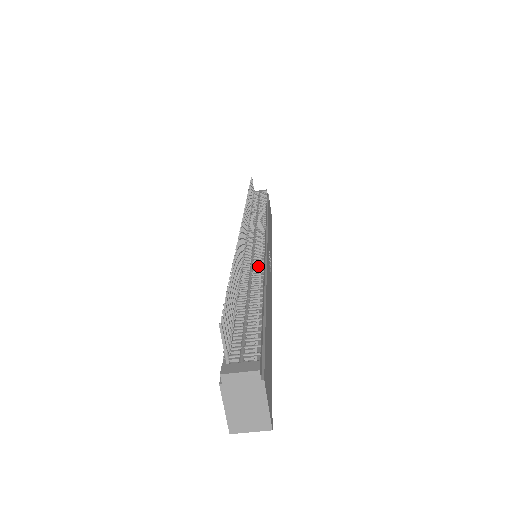
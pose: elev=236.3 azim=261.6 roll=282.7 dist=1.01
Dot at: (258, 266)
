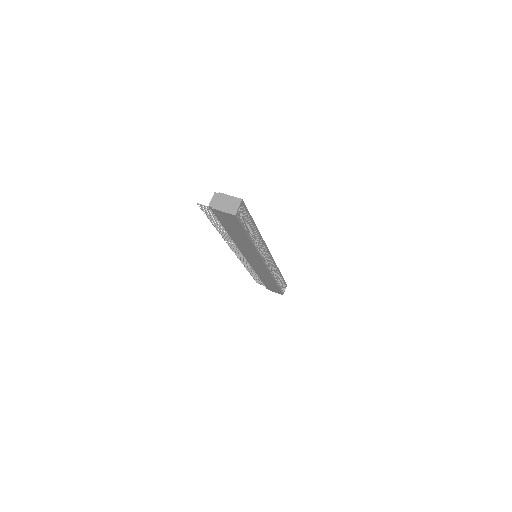
Dot at: occluded
